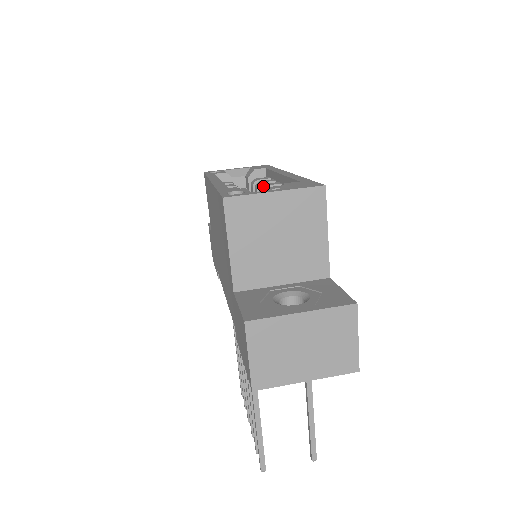
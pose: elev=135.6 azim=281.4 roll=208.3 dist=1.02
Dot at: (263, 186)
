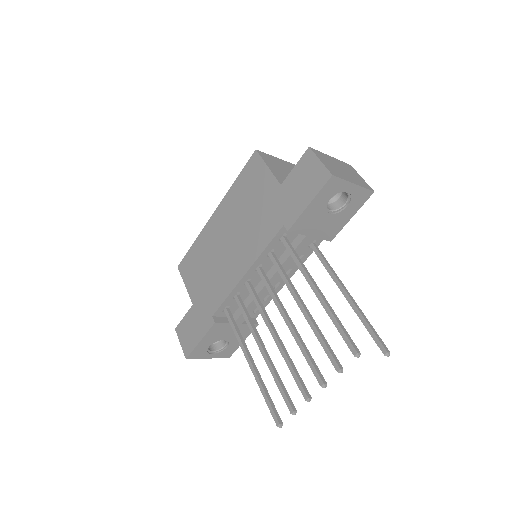
Dot at: occluded
